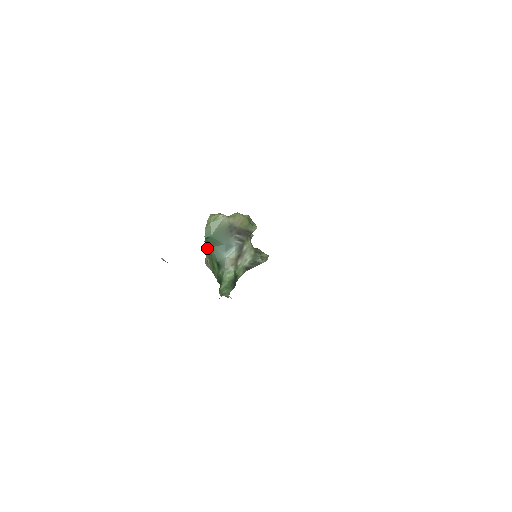
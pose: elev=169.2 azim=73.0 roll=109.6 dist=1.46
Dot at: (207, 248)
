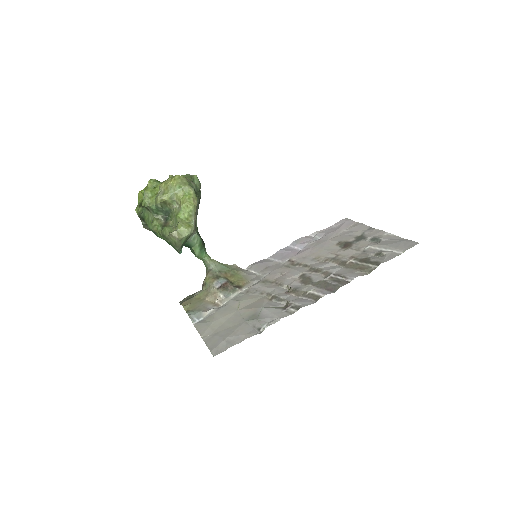
Dot at: occluded
